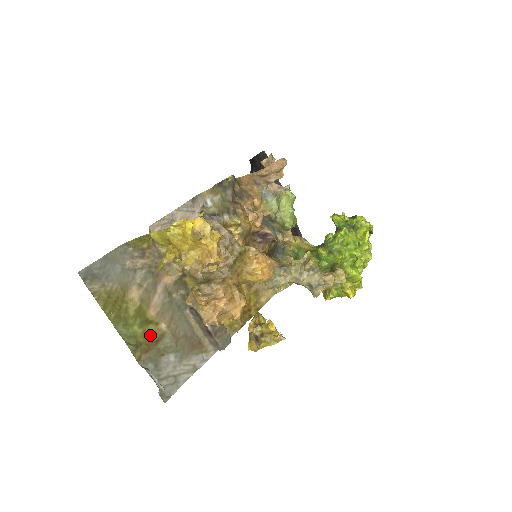
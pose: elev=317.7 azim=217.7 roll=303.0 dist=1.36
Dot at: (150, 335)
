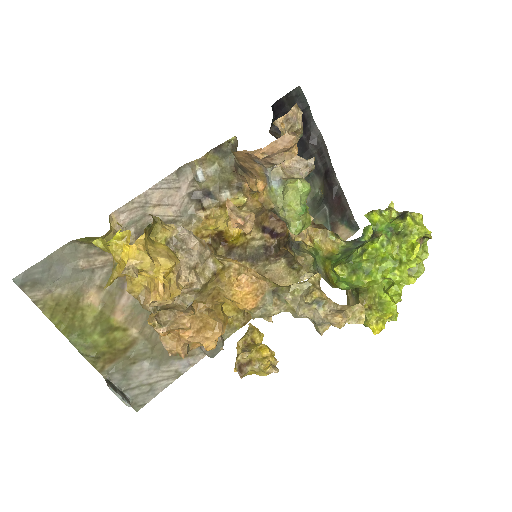
Dot at: (116, 343)
